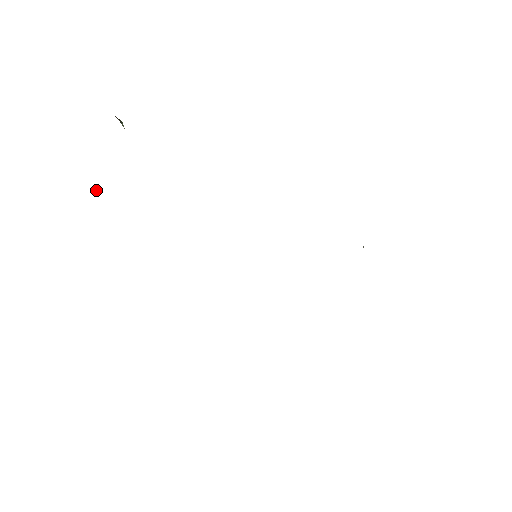
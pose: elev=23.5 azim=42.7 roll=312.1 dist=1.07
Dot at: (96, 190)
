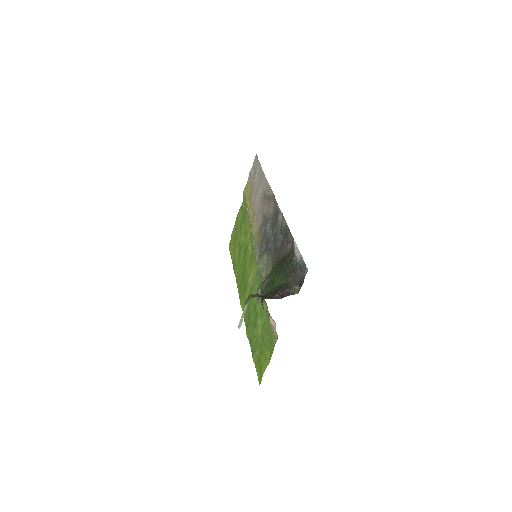
Dot at: occluded
